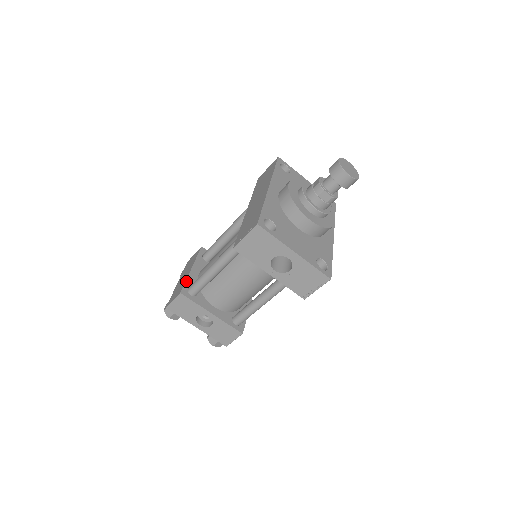
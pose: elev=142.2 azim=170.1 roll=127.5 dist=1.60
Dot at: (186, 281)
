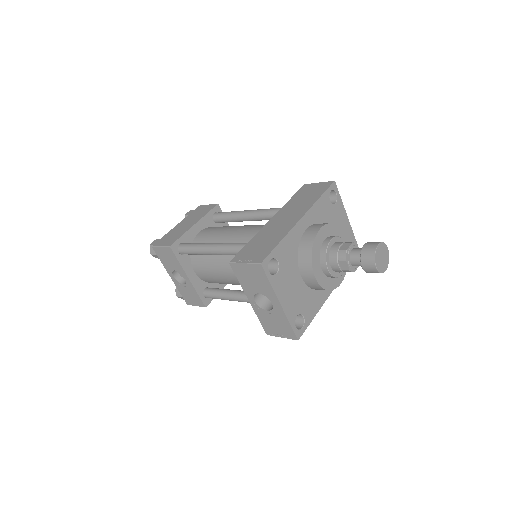
Dot at: (182, 236)
